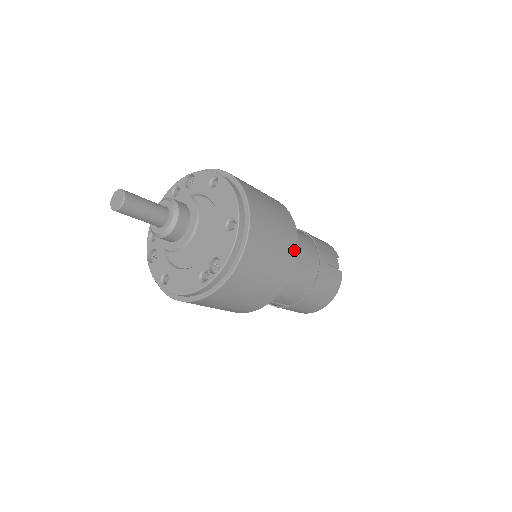
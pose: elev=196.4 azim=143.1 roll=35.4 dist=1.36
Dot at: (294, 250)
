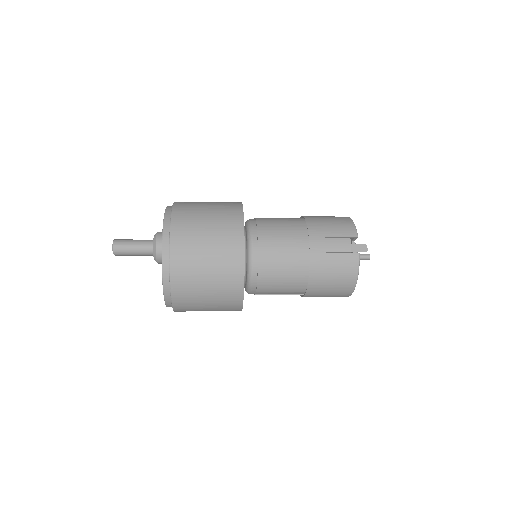
Dot at: (239, 259)
